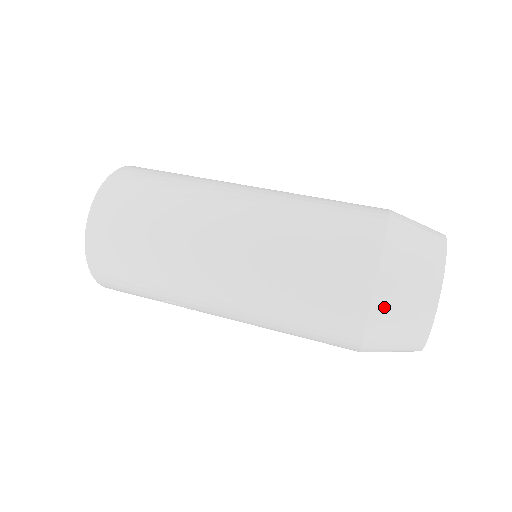
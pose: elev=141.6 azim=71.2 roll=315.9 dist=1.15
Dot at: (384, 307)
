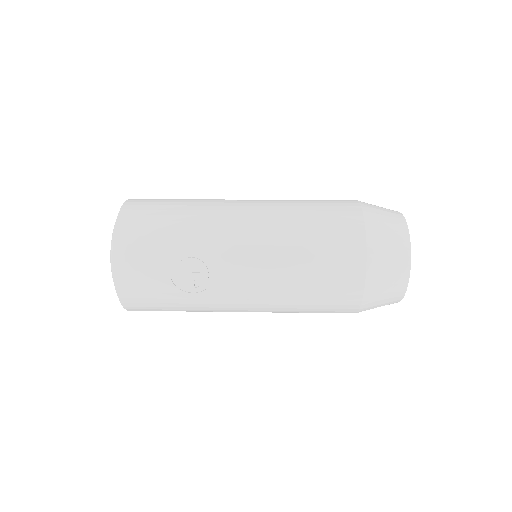
Dot at: (371, 212)
